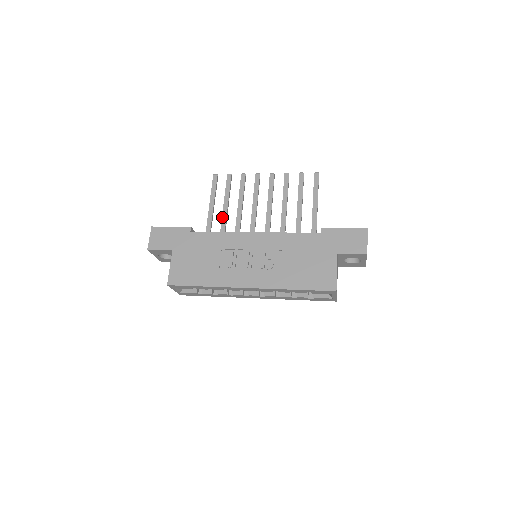
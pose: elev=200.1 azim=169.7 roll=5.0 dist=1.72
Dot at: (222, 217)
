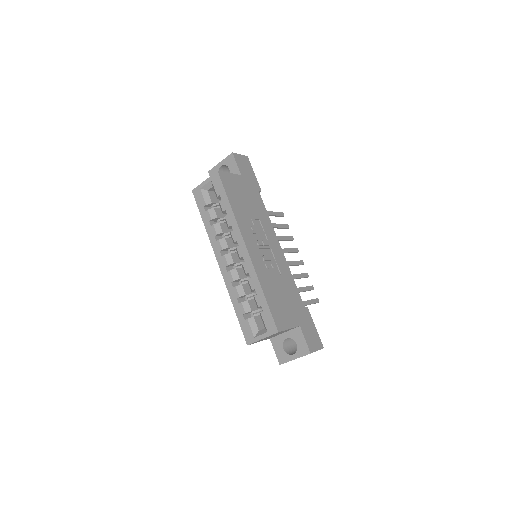
Dot at: occluded
